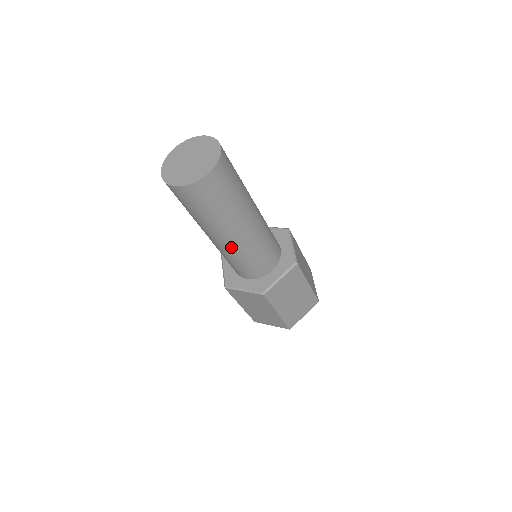
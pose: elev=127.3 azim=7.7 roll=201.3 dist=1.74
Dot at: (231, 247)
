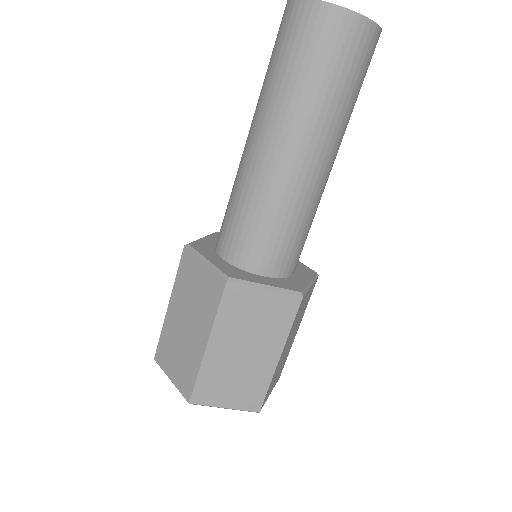
Dot at: (307, 183)
